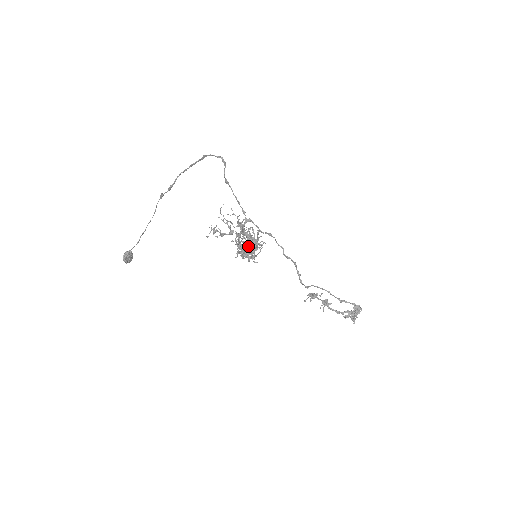
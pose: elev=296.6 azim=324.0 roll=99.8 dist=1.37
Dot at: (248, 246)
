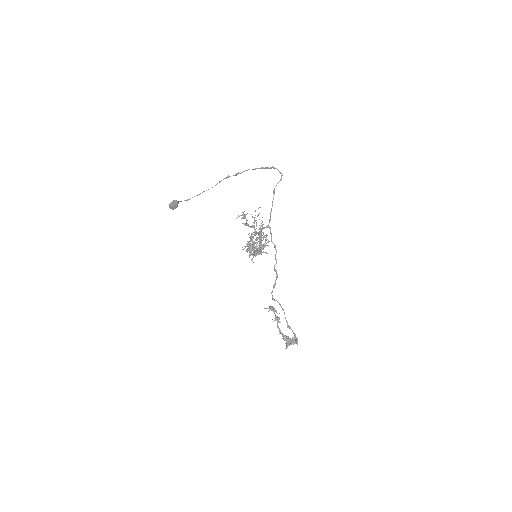
Dot at: (255, 248)
